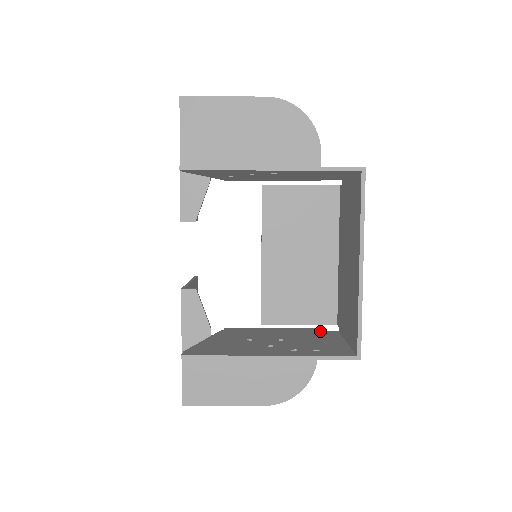
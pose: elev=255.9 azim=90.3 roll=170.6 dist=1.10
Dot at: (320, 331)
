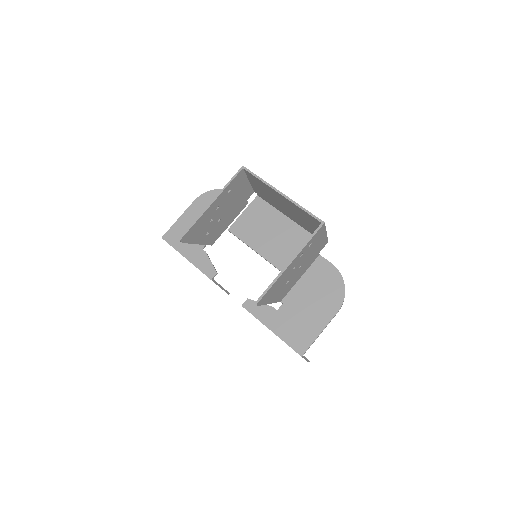
Dot at: occluded
